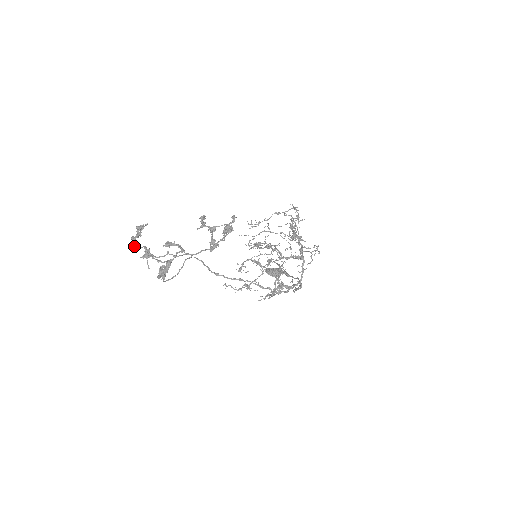
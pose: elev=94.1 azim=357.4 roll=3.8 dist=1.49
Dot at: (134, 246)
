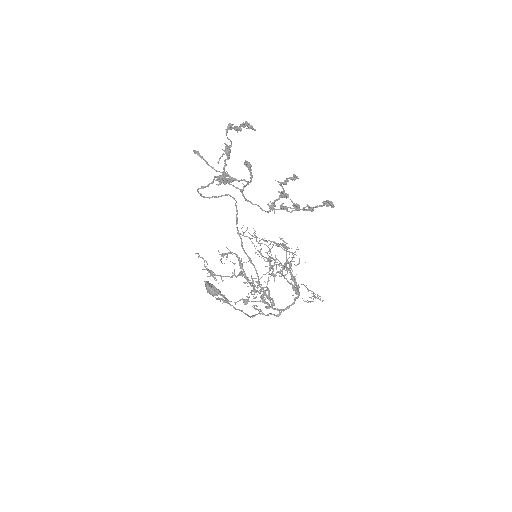
Dot at: (227, 132)
